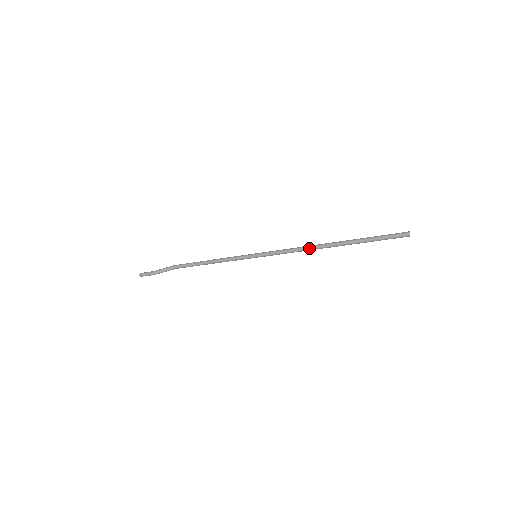
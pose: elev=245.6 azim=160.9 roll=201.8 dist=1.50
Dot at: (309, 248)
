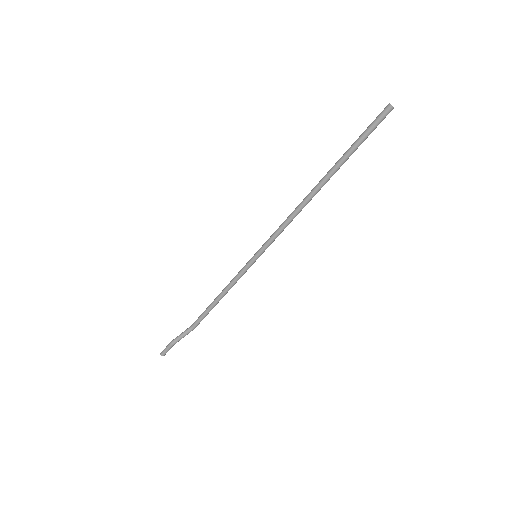
Dot at: (299, 204)
